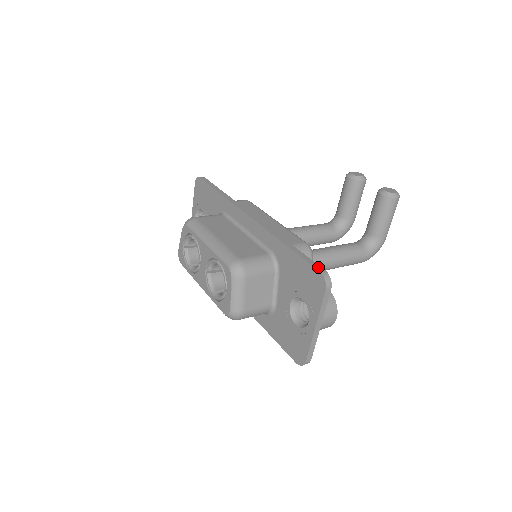
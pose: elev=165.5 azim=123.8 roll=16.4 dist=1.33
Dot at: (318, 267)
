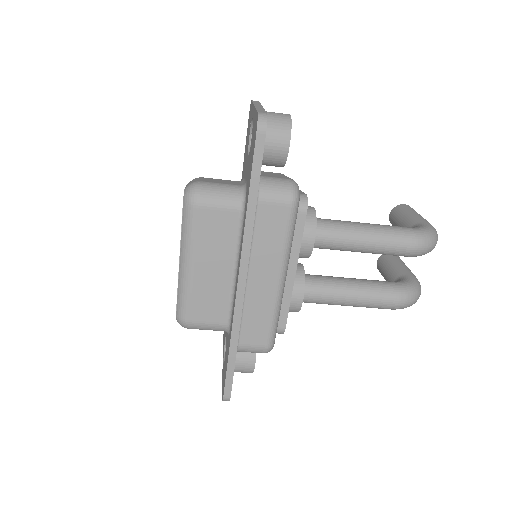
Dot at: occluded
